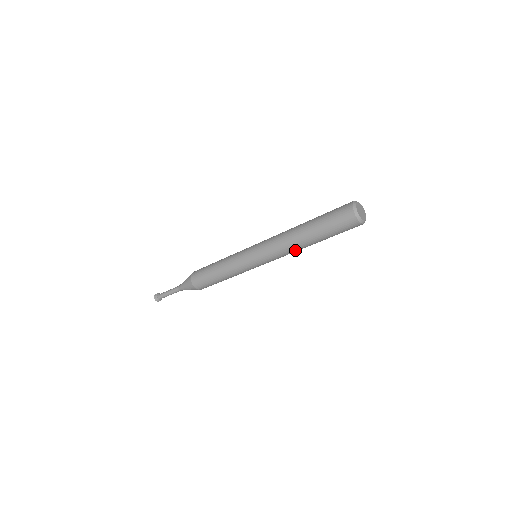
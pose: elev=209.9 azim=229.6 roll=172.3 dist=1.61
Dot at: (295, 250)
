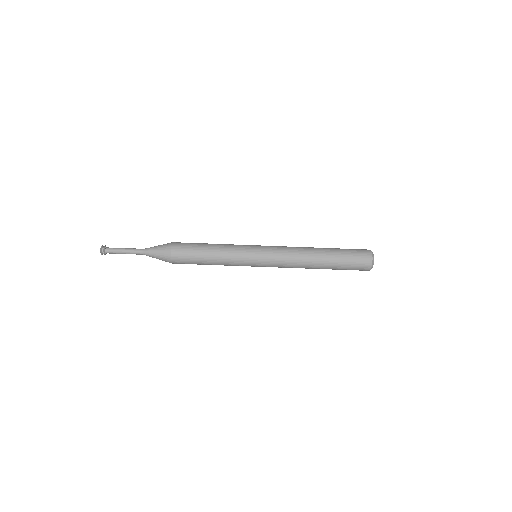
Dot at: (302, 265)
